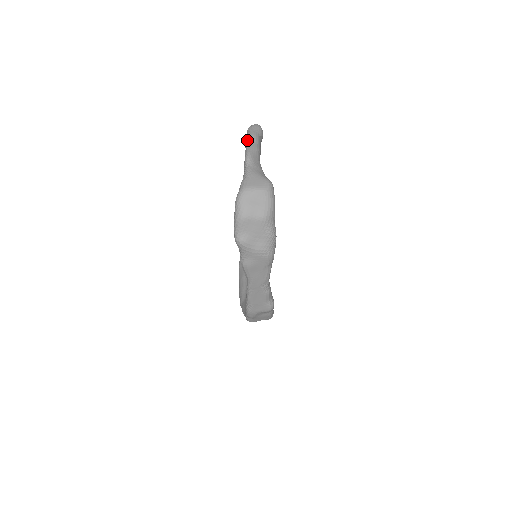
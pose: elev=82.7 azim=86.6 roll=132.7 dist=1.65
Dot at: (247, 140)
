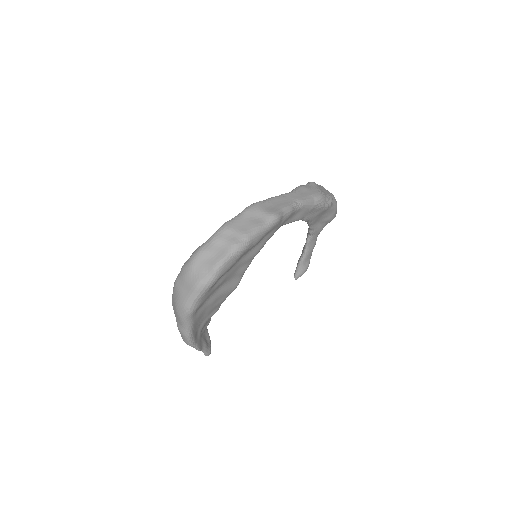
Dot at: occluded
